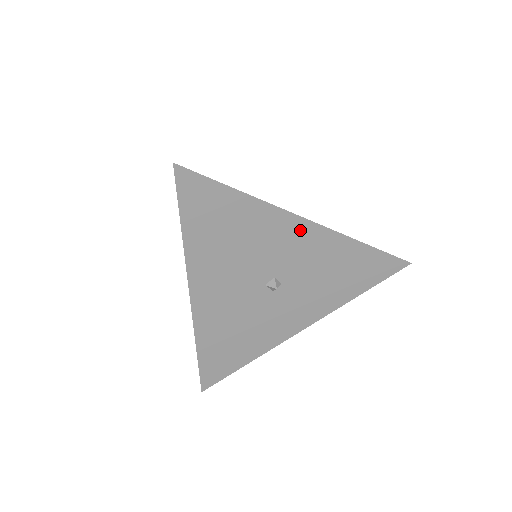
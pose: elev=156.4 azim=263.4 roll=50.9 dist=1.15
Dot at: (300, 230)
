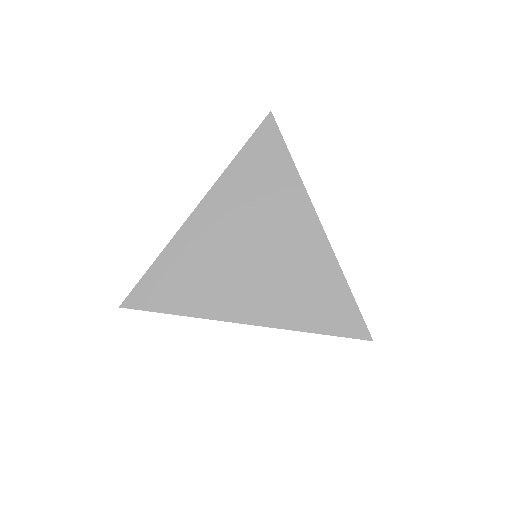
Dot at: occluded
